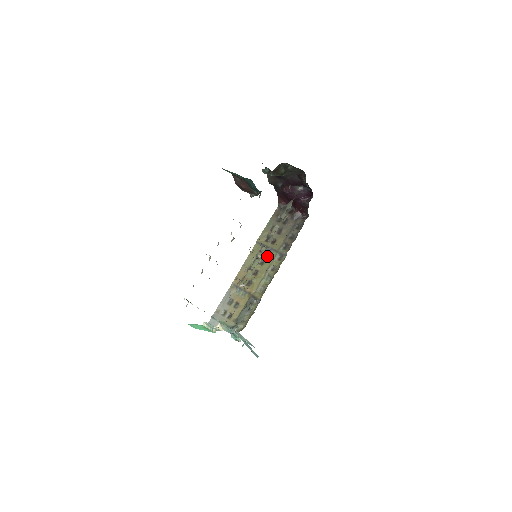
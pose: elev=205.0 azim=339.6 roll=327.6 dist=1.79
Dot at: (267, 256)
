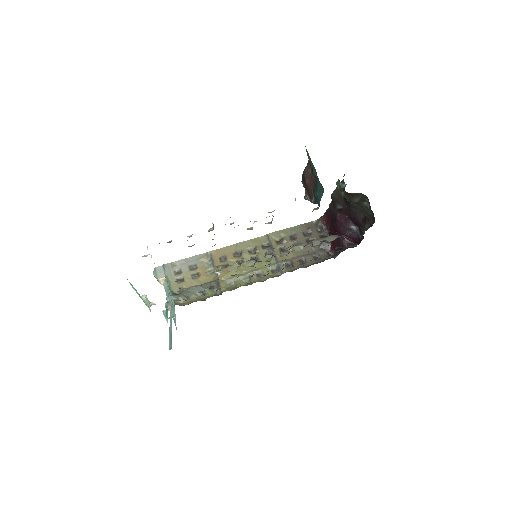
Dot at: occluded
